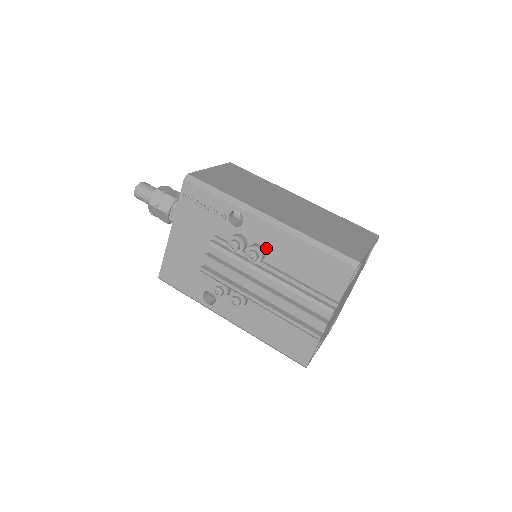
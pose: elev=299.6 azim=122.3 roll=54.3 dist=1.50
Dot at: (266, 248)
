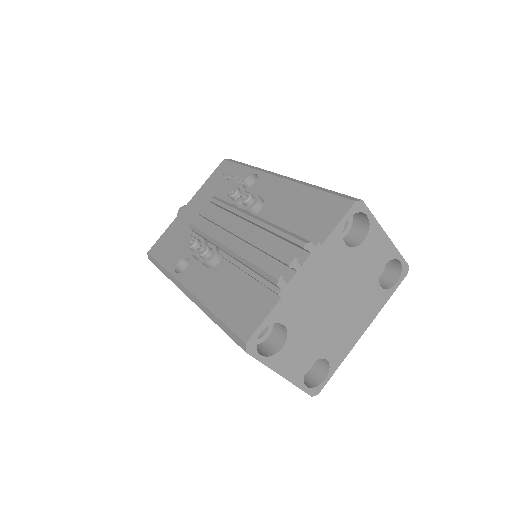
Dot at: (266, 201)
